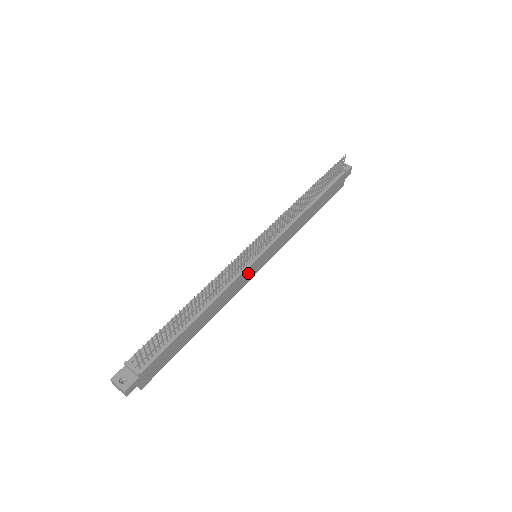
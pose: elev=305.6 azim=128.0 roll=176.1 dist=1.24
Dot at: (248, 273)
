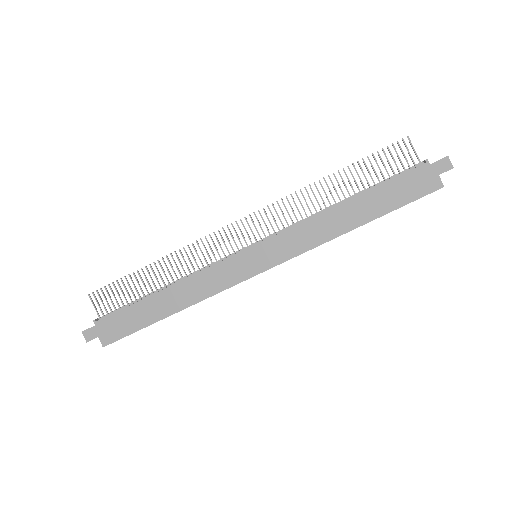
Dot at: (234, 268)
